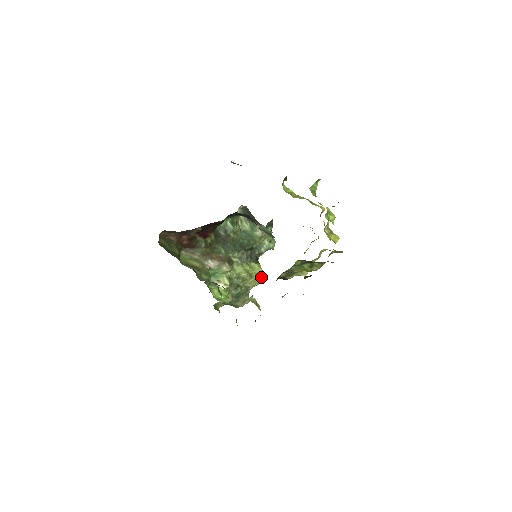
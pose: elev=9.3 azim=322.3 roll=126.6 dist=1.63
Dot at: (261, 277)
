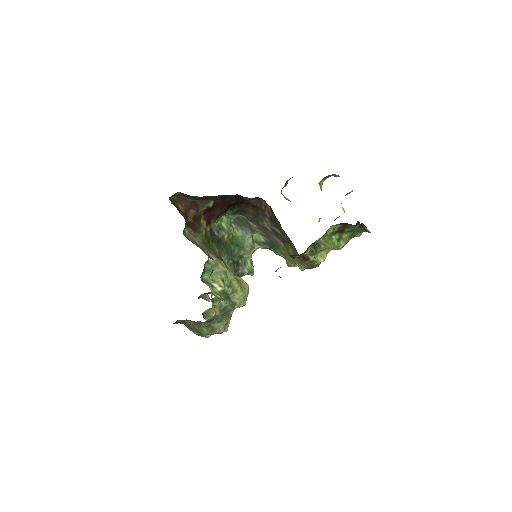
Dot at: occluded
